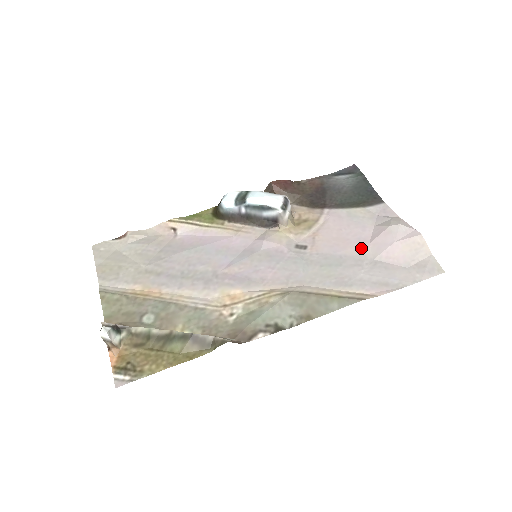
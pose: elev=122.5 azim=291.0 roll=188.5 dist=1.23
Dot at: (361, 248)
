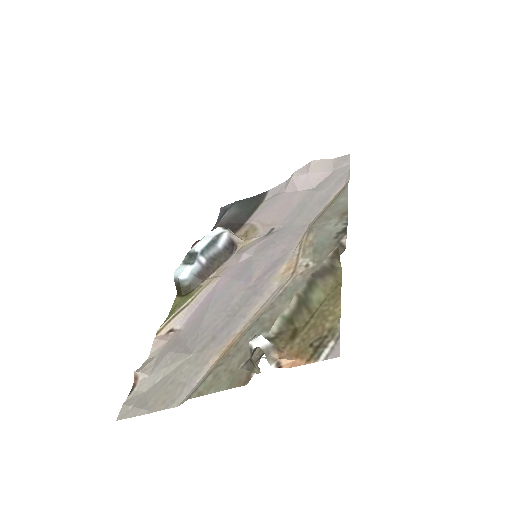
Dot at: (299, 195)
